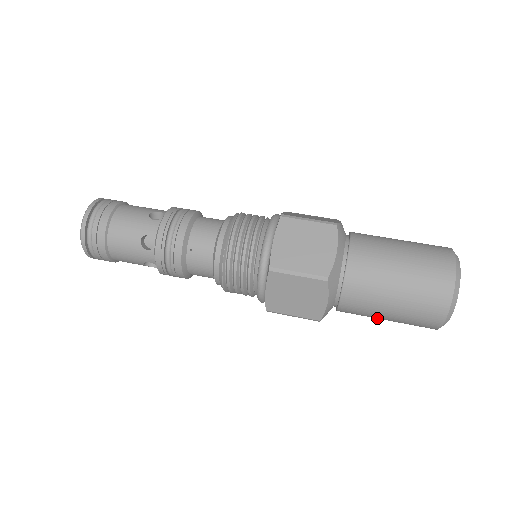
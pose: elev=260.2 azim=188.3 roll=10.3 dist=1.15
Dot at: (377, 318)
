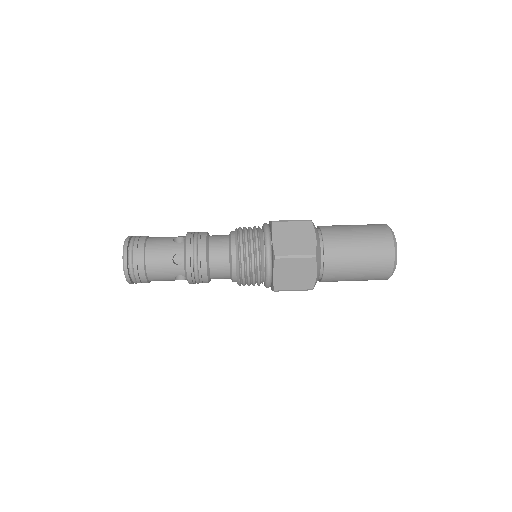
Dot at: occluded
